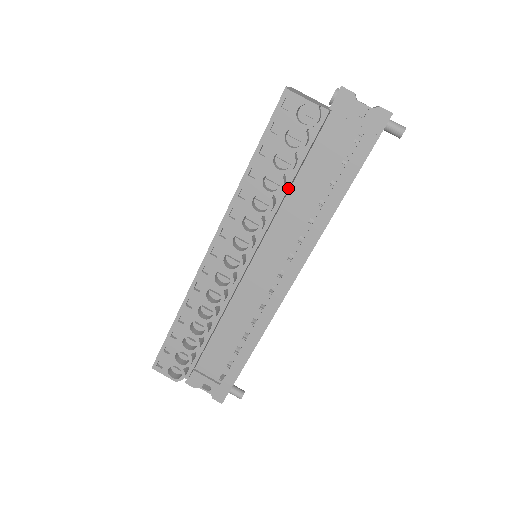
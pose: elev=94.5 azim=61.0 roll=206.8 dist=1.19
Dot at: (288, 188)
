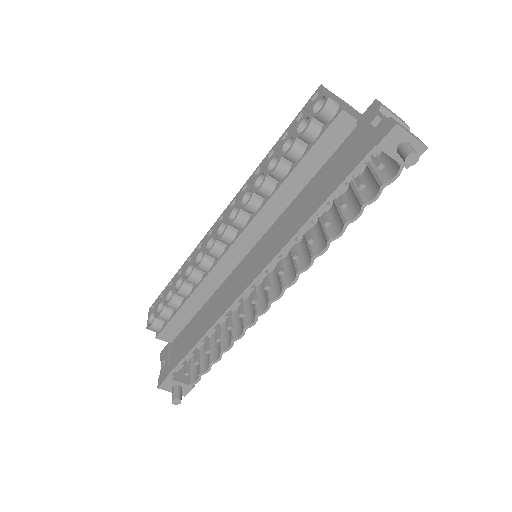
Dot at: (286, 178)
